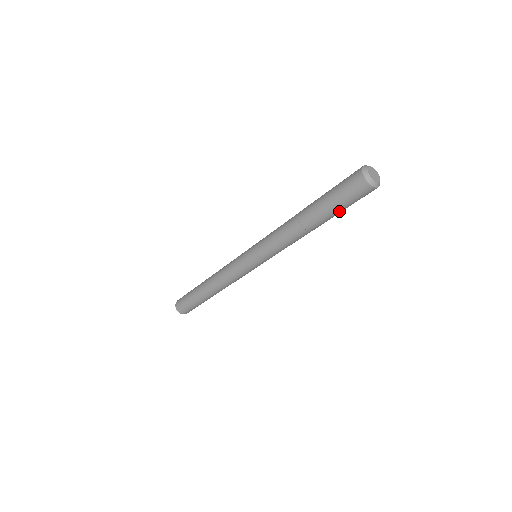
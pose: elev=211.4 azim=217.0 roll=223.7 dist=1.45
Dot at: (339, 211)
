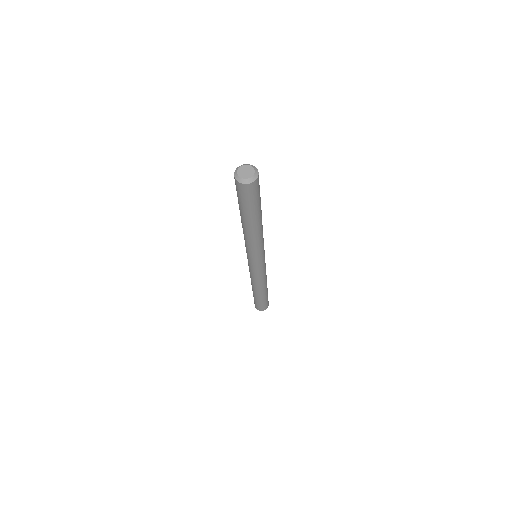
Dot at: (251, 209)
